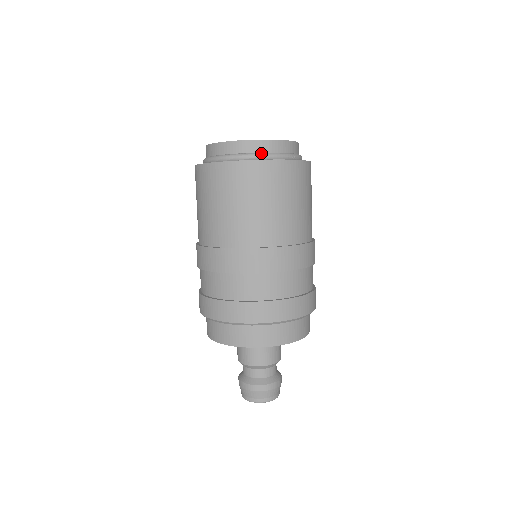
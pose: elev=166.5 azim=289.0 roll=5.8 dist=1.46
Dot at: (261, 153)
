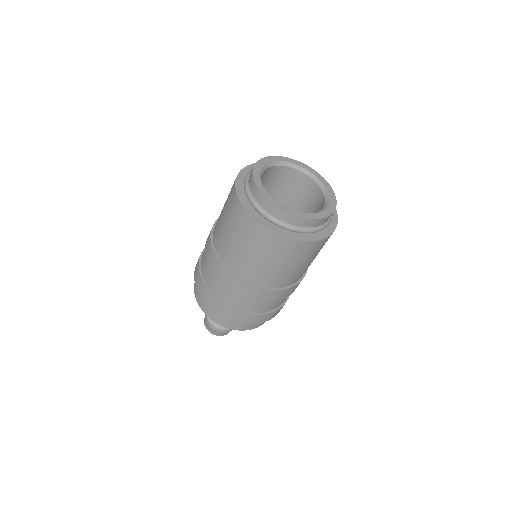
Dot at: (308, 229)
